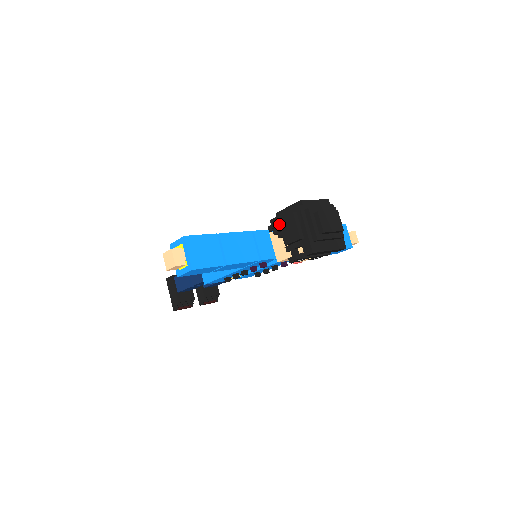
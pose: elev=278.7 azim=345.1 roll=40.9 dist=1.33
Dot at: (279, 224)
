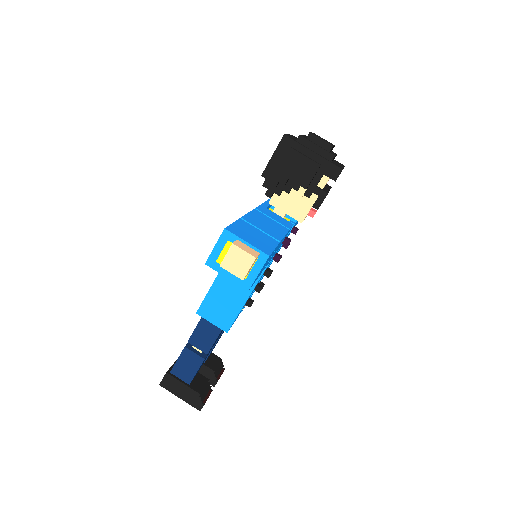
Dot at: (281, 174)
